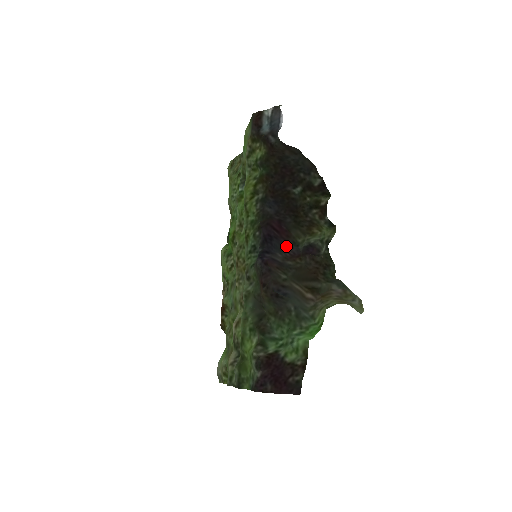
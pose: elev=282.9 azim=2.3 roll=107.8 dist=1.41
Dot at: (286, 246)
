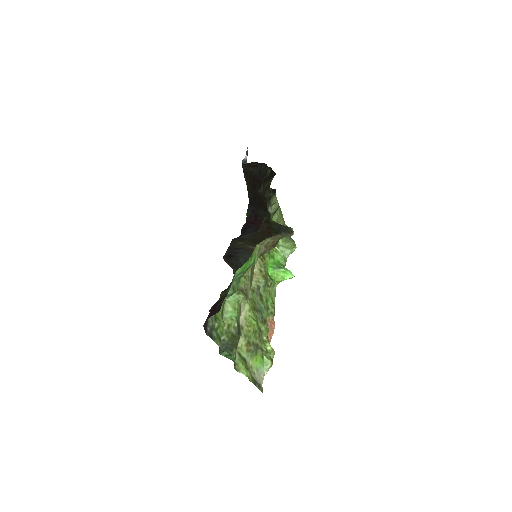
Dot at: (257, 229)
